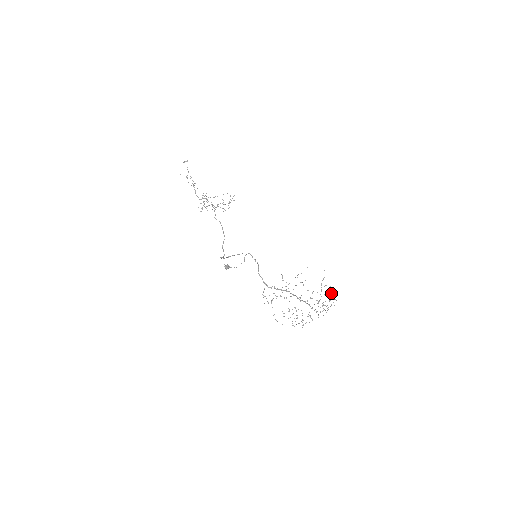
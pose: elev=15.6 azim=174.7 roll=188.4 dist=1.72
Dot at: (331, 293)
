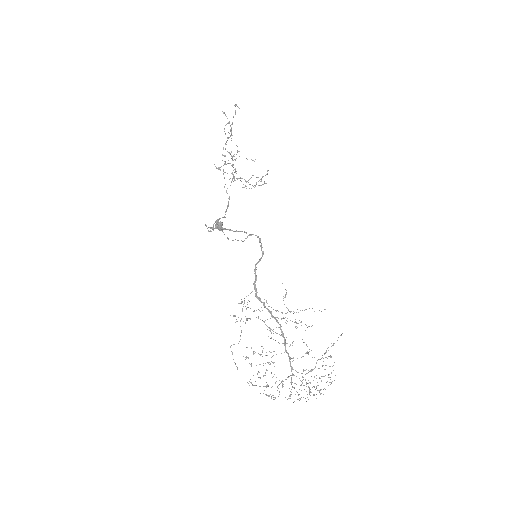
Dot at: (328, 374)
